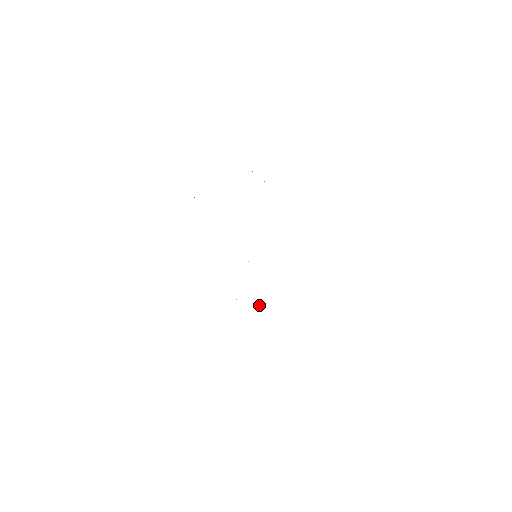
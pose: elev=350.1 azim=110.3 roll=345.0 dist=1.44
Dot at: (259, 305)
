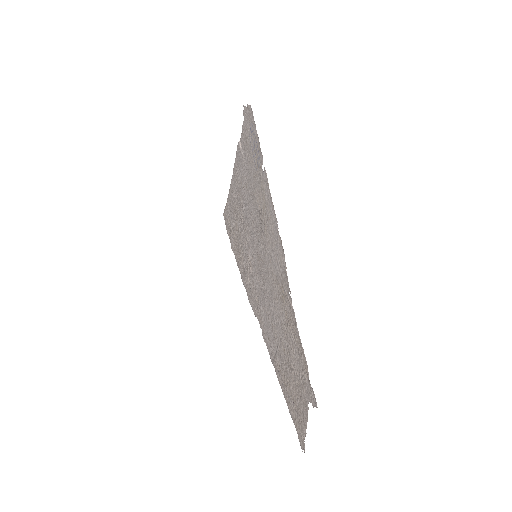
Dot at: (242, 249)
